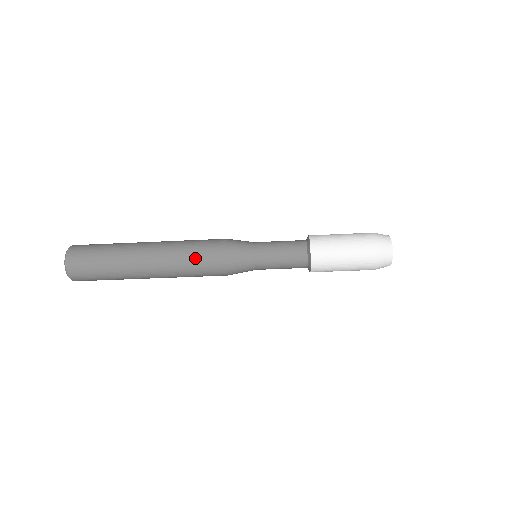
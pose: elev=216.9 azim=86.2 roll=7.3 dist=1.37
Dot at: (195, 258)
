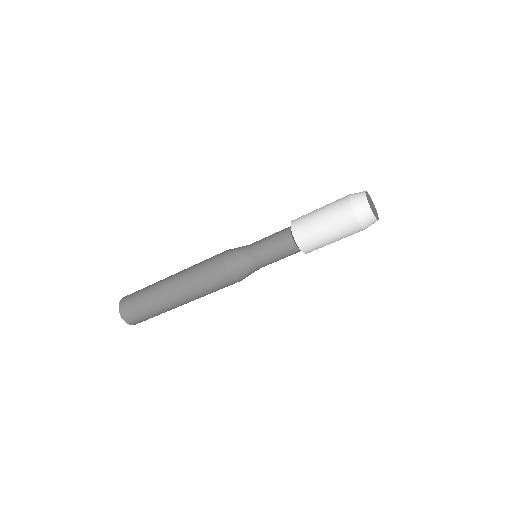
Dot at: (210, 287)
